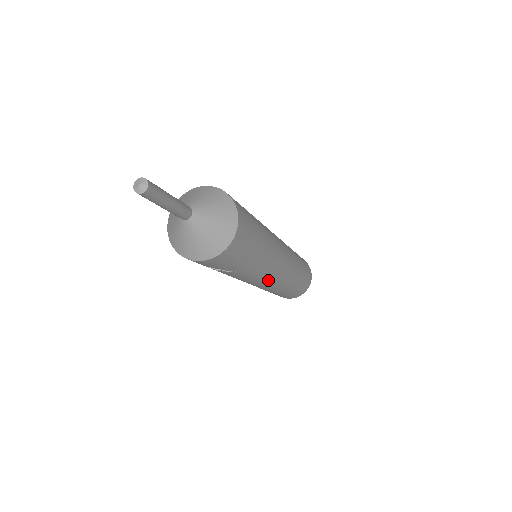
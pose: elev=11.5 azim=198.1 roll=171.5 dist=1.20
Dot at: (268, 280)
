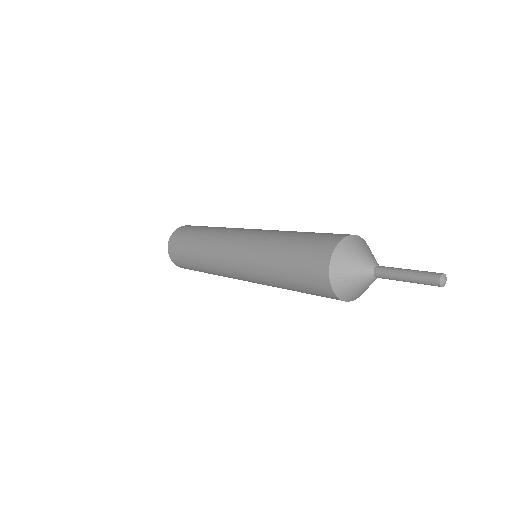
Dot at: occluded
